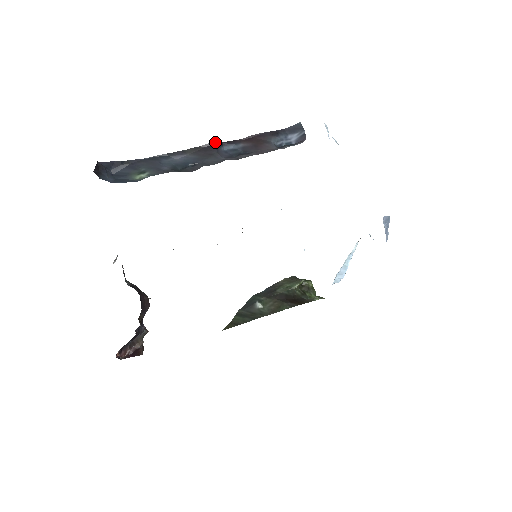
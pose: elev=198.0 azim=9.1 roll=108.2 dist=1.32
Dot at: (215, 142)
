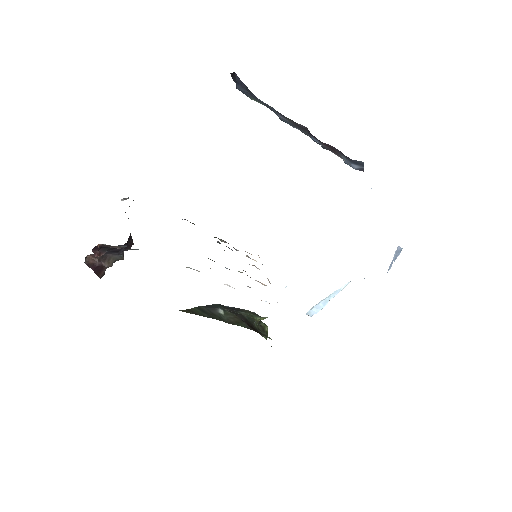
Dot at: occluded
